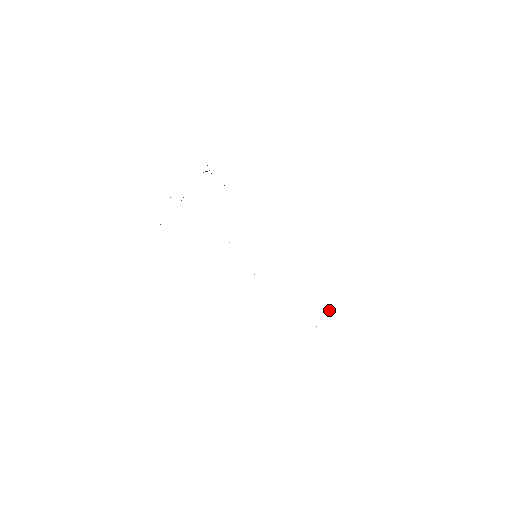
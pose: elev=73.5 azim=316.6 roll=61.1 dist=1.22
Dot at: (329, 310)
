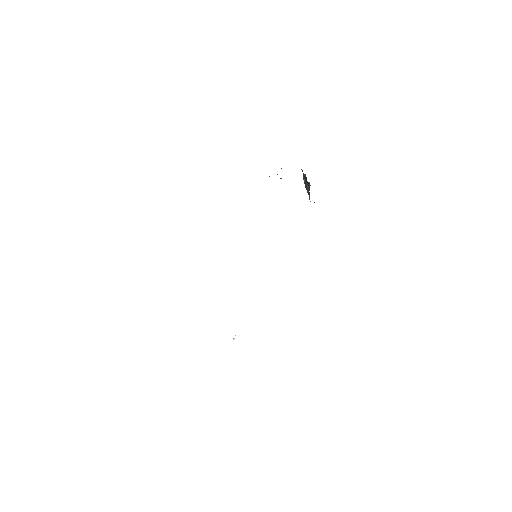
Dot at: occluded
